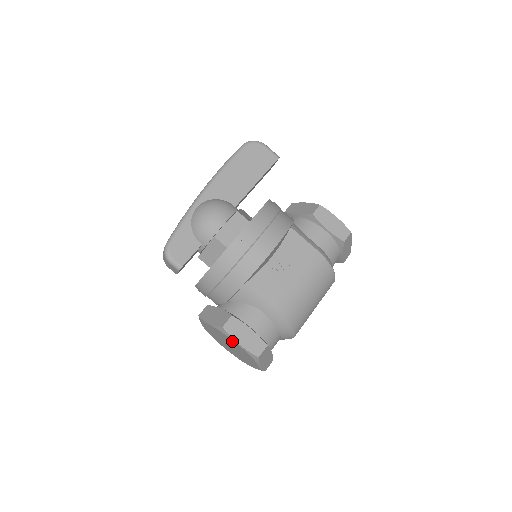
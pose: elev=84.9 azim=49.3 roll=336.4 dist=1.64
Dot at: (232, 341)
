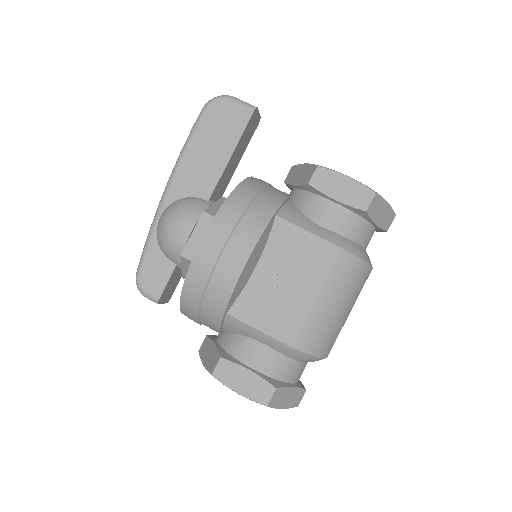
Dot at: occluded
